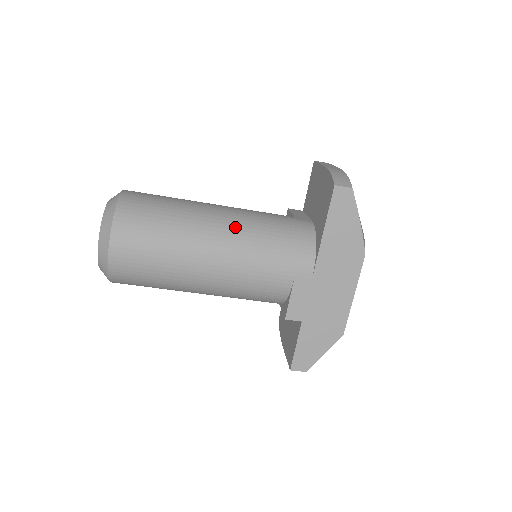
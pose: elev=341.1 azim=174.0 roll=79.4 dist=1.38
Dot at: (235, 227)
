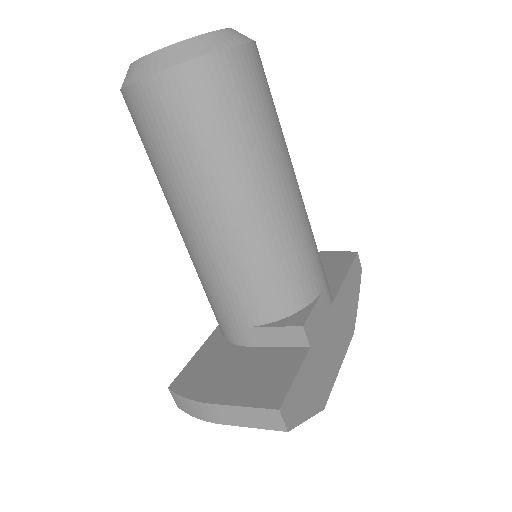
Dot at: occluded
